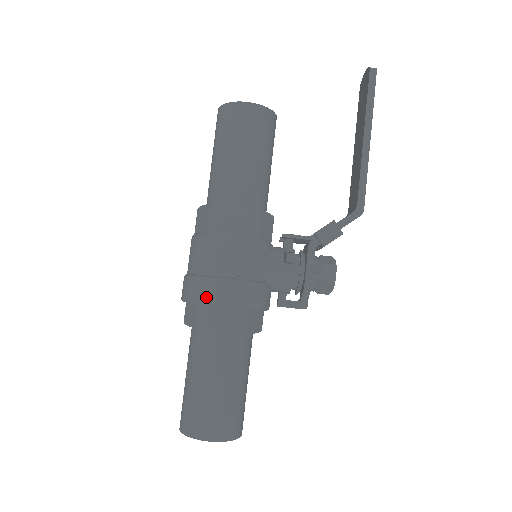
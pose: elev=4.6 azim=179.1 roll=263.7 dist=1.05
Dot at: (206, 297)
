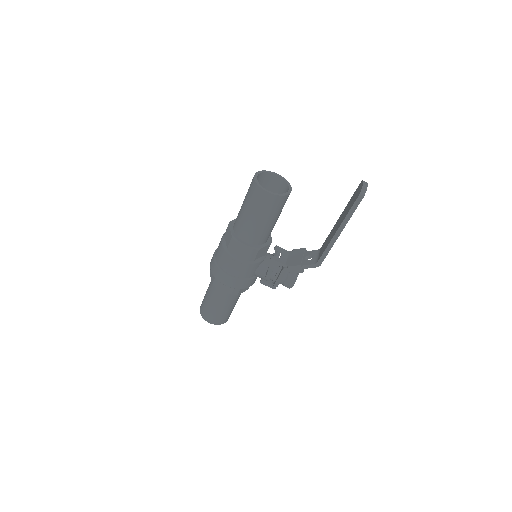
Dot at: (219, 279)
